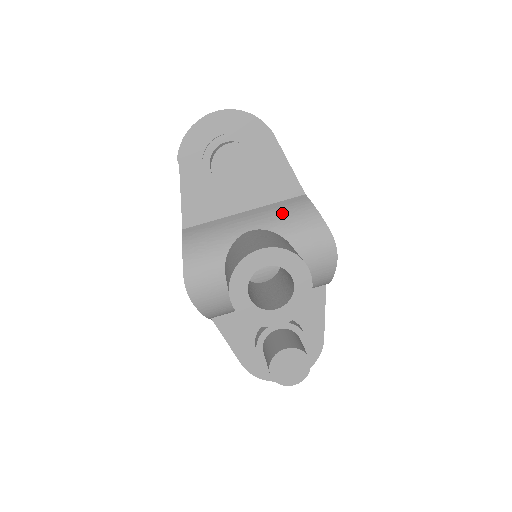
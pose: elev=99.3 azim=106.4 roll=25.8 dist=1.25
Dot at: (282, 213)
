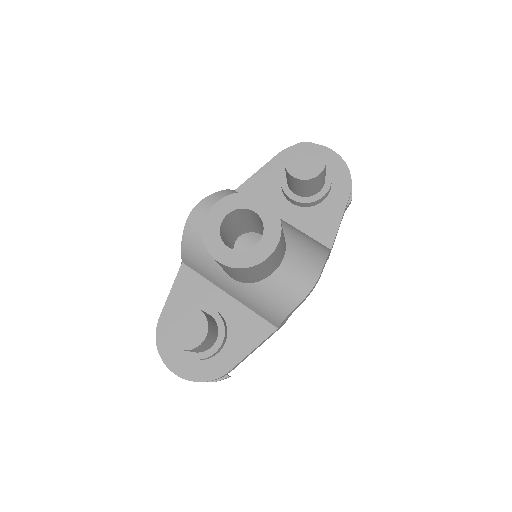
Dot at: (303, 237)
